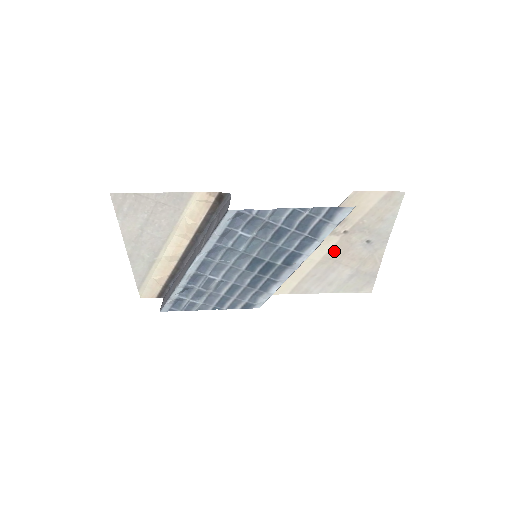
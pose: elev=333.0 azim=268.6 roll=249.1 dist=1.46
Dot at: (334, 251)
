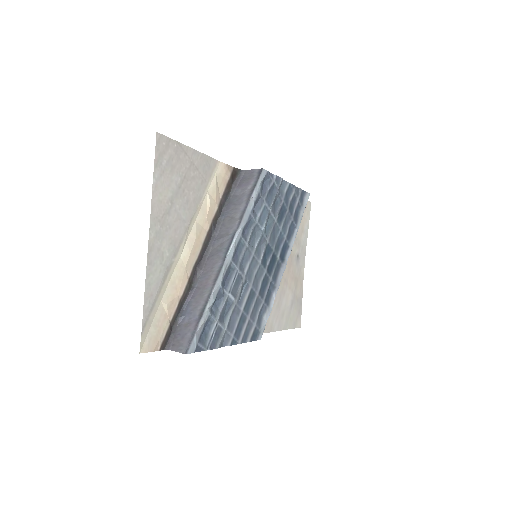
Dot at: occluded
